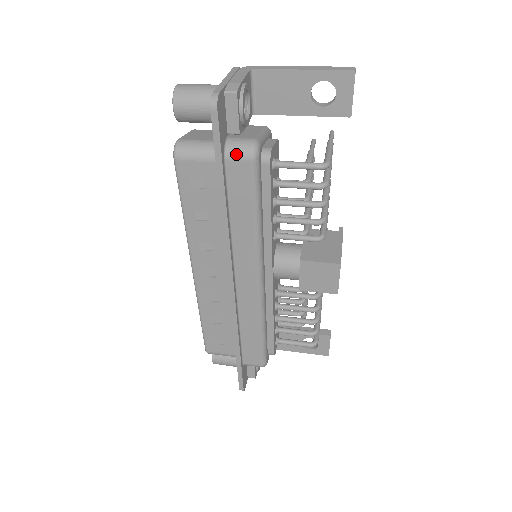
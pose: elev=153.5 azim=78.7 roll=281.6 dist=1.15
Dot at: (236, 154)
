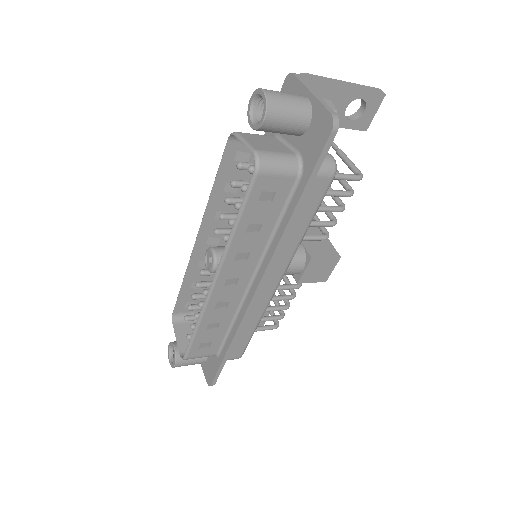
Dot at: (322, 171)
